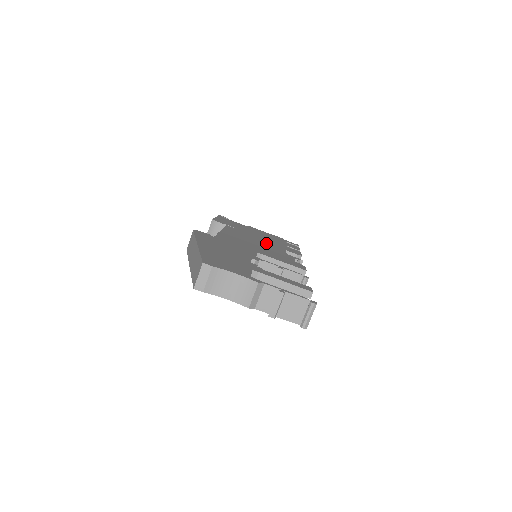
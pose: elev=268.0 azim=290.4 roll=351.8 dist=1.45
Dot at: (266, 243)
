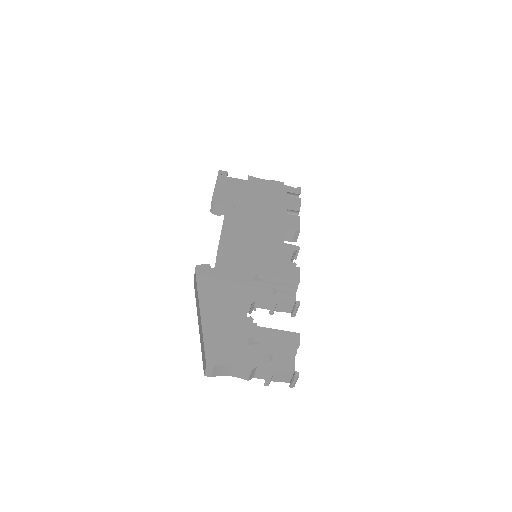
Dot at: (265, 227)
